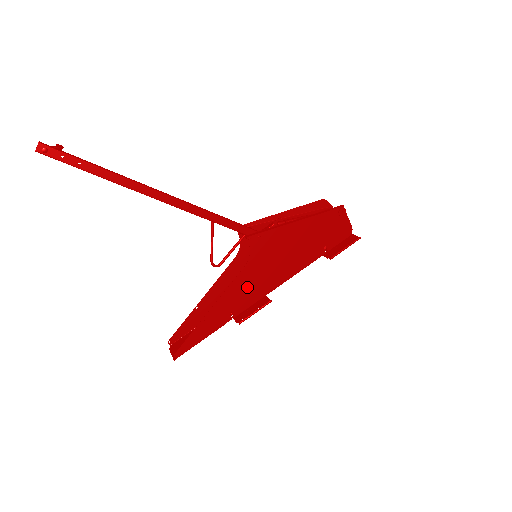
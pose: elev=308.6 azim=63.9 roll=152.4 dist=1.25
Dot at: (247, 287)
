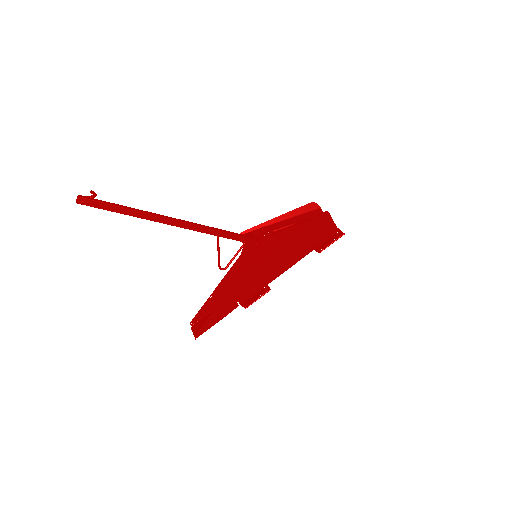
Dot at: (250, 282)
